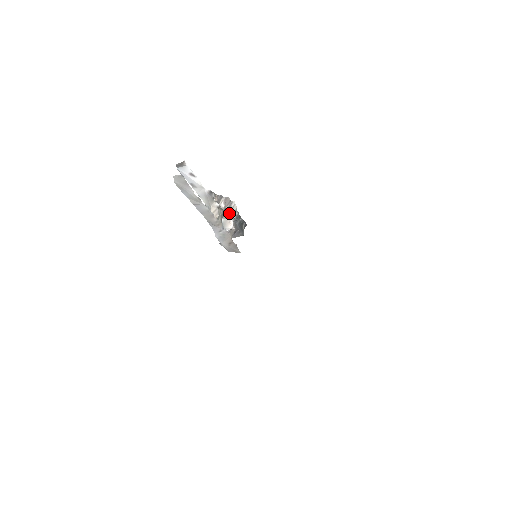
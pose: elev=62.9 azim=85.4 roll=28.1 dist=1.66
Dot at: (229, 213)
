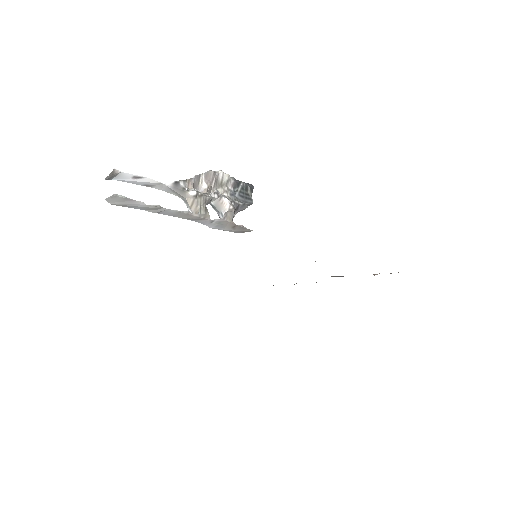
Dot at: (220, 188)
